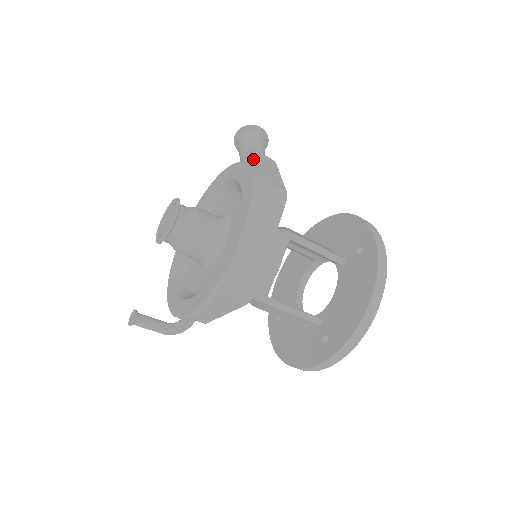
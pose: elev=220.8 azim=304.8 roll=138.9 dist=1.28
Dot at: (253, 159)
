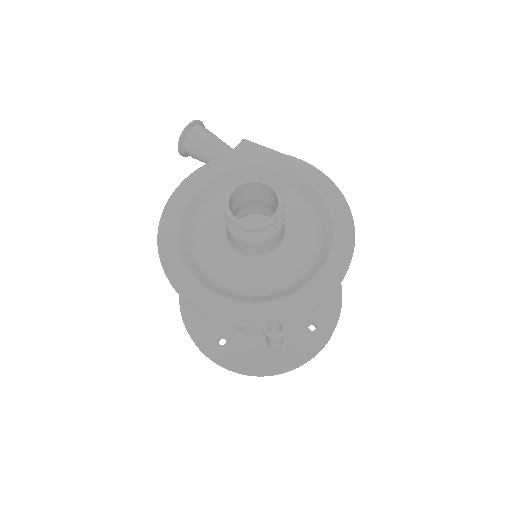
Dot at: (267, 149)
